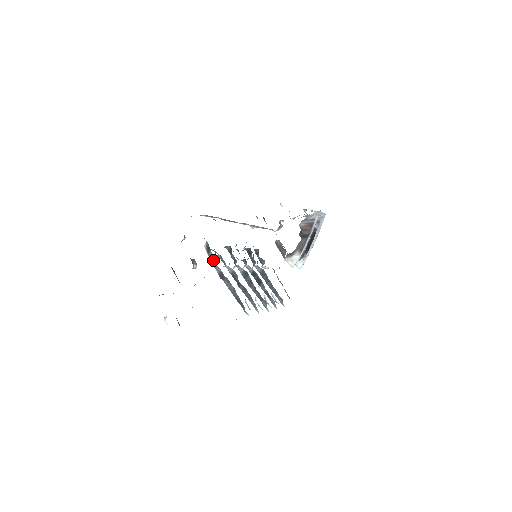
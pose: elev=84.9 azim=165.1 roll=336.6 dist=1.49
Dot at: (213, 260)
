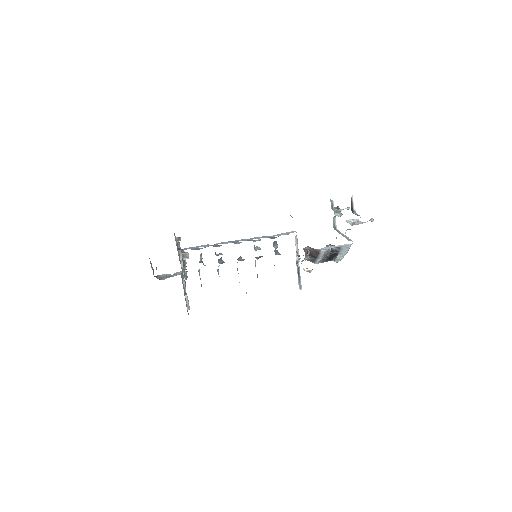
Dot at: occluded
